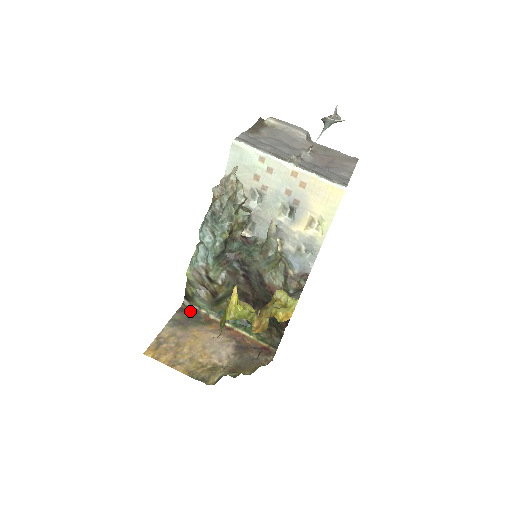
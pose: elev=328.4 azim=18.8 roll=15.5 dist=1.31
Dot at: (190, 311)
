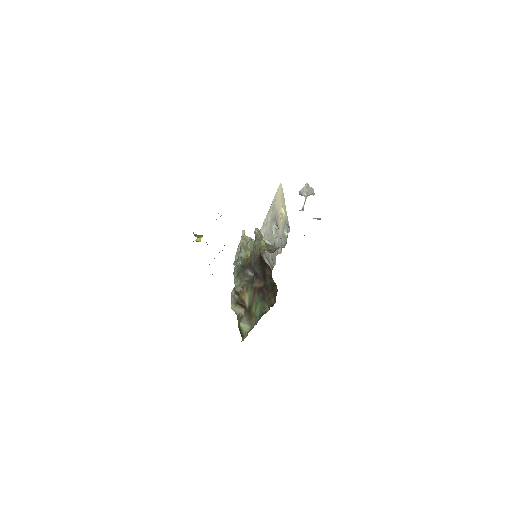
Dot at: occluded
